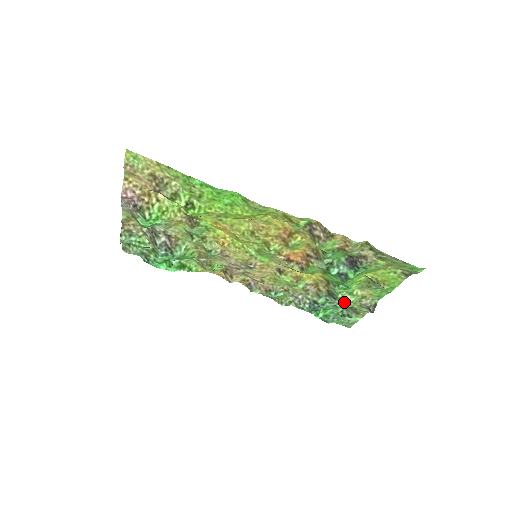
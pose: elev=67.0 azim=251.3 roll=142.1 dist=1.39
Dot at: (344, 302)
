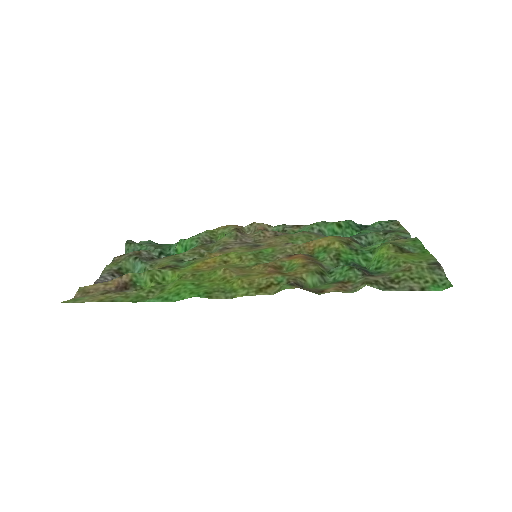
Dot at: occluded
